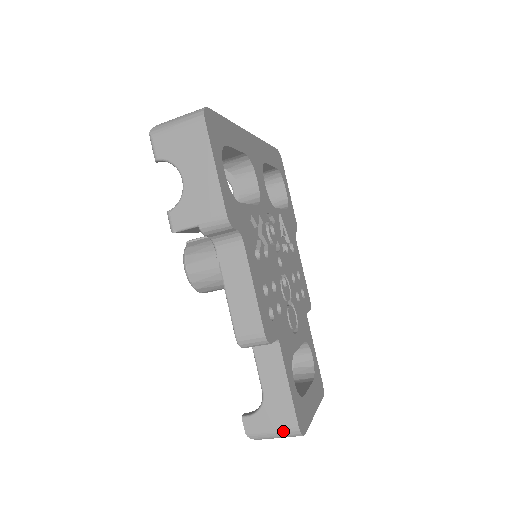
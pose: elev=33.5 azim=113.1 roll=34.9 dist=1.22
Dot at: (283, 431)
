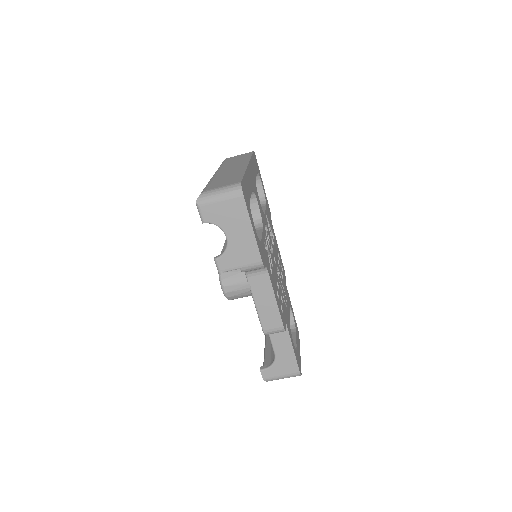
Dot at: (289, 375)
